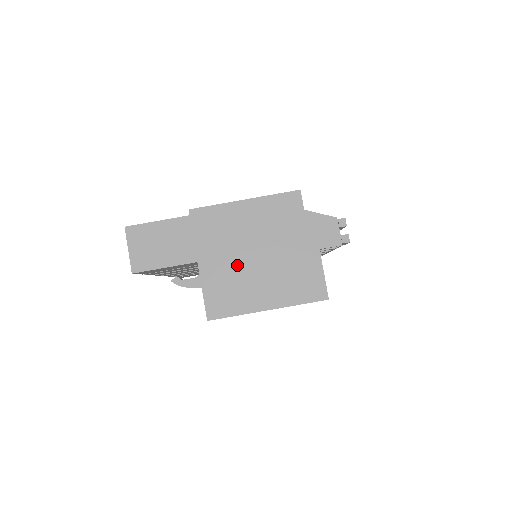
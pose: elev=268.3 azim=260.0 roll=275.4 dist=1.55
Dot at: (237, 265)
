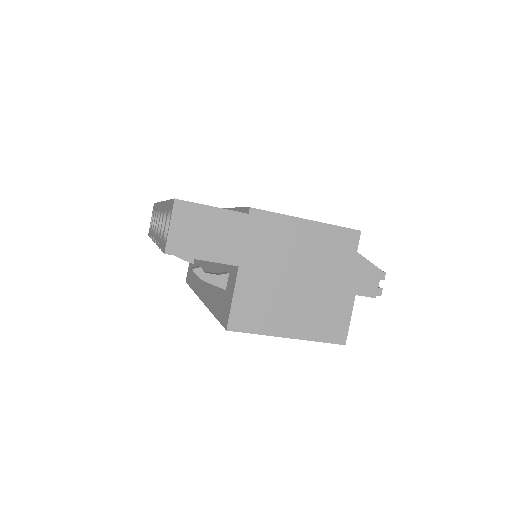
Dot at: (276, 283)
